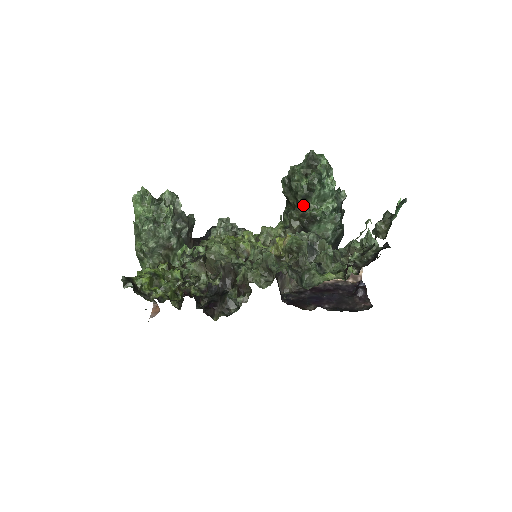
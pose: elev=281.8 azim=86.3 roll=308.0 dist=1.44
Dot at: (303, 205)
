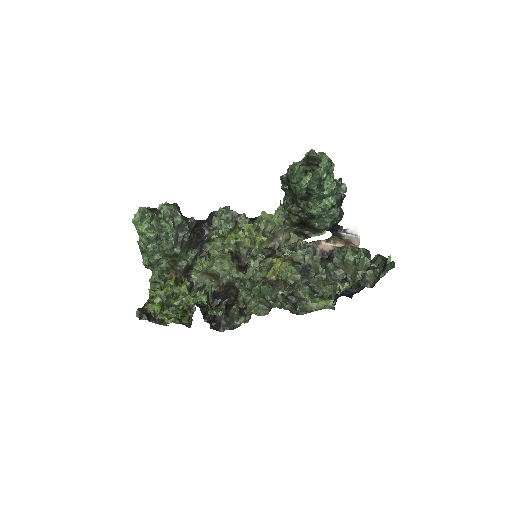
Dot at: (302, 203)
